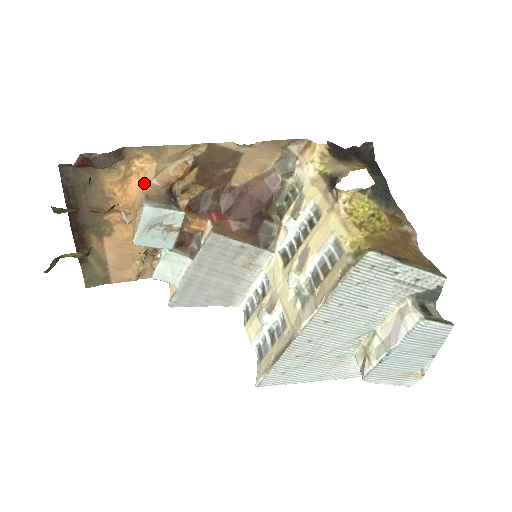
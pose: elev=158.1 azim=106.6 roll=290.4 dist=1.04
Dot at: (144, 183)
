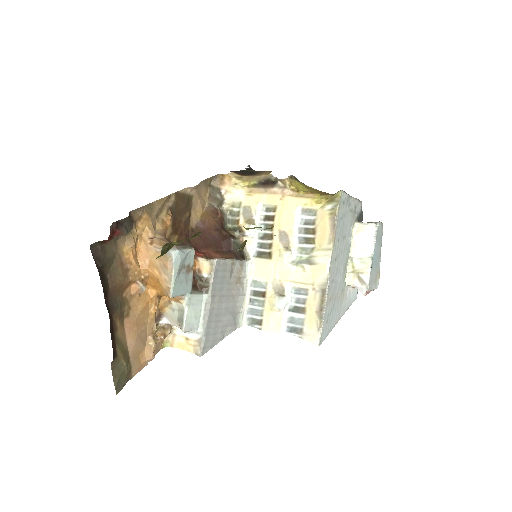
Dot at: (150, 241)
